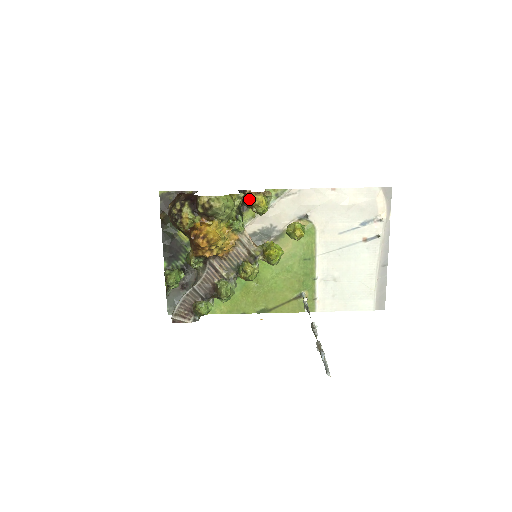
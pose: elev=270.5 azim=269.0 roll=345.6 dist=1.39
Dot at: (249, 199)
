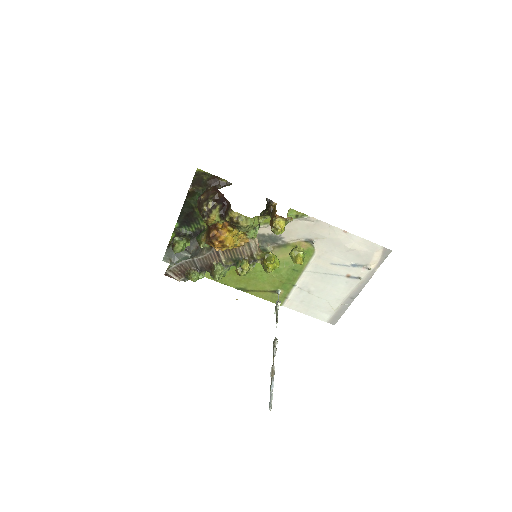
Dot at: (272, 209)
